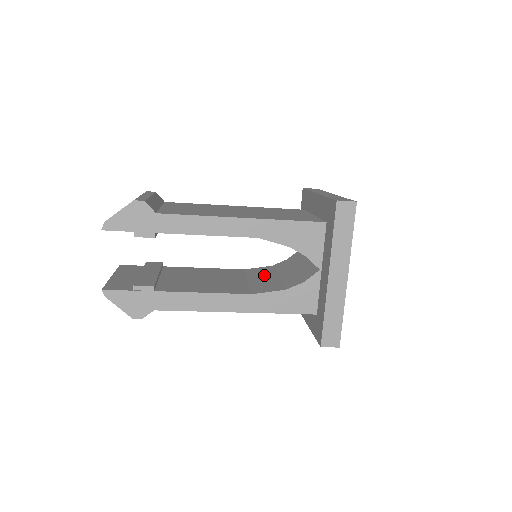
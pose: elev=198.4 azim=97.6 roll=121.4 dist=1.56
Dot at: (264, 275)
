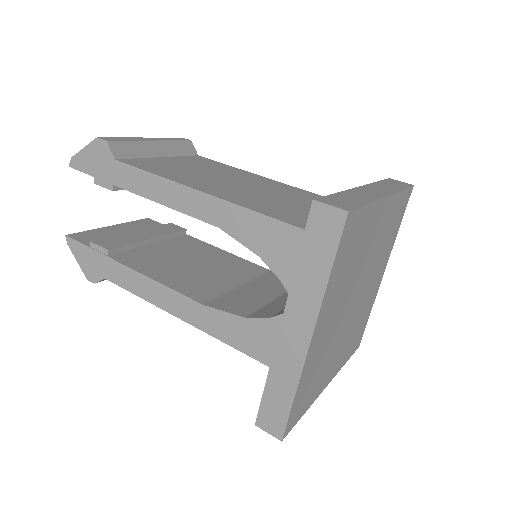
Dot at: (270, 287)
